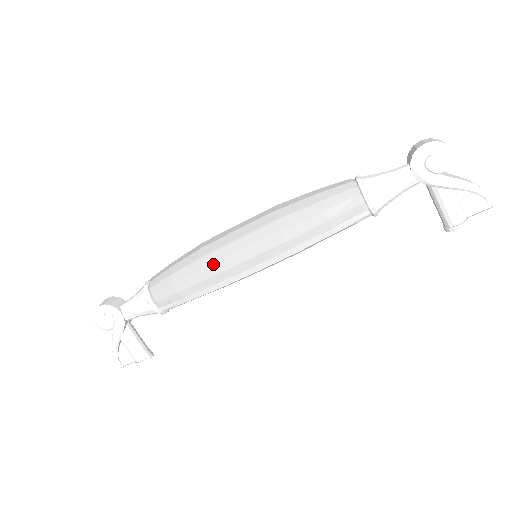
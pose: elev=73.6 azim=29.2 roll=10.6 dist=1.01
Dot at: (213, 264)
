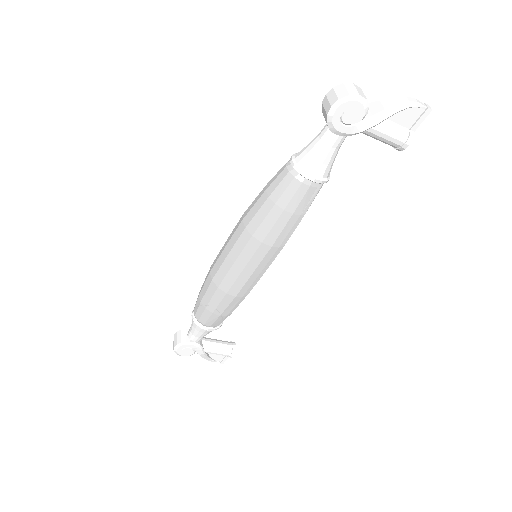
Dot at: (230, 289)
